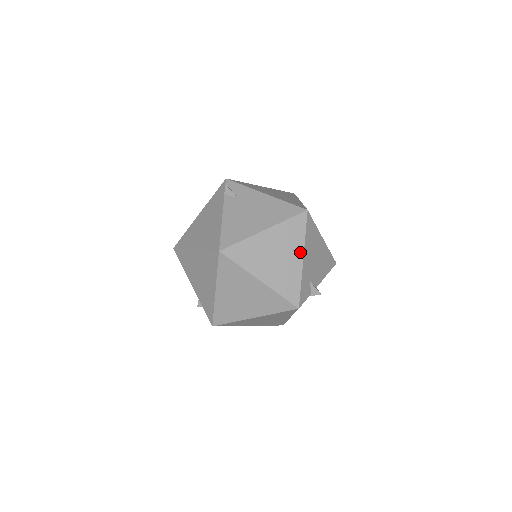
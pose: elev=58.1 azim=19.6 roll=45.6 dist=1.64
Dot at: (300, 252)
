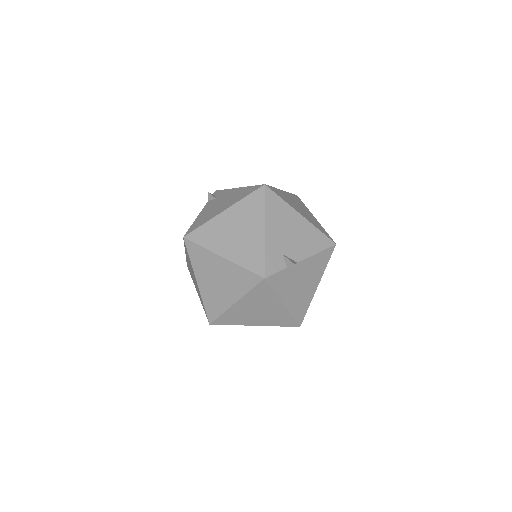
Dot at: (261, 224)
